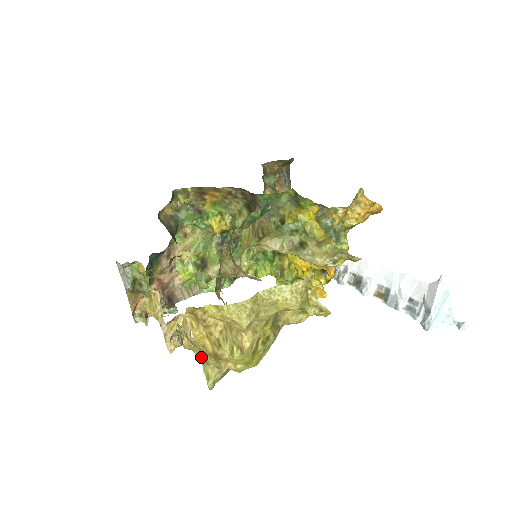
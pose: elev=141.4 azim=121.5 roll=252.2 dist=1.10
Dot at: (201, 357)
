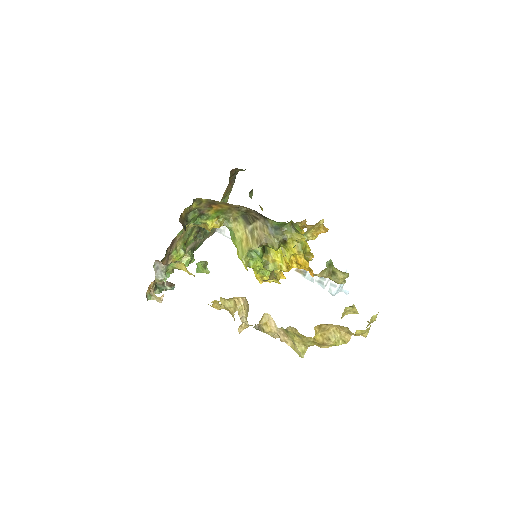
Dot at: (298, 342)
